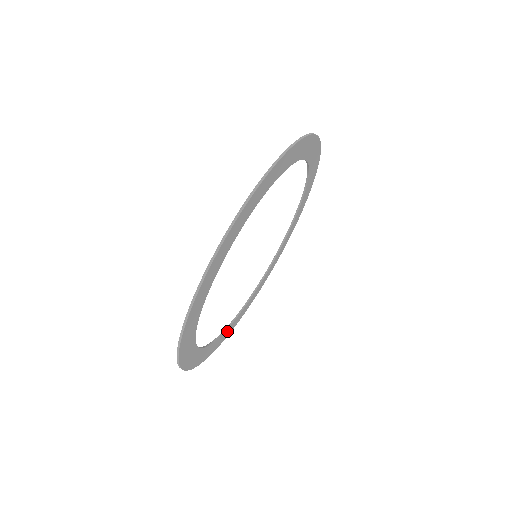
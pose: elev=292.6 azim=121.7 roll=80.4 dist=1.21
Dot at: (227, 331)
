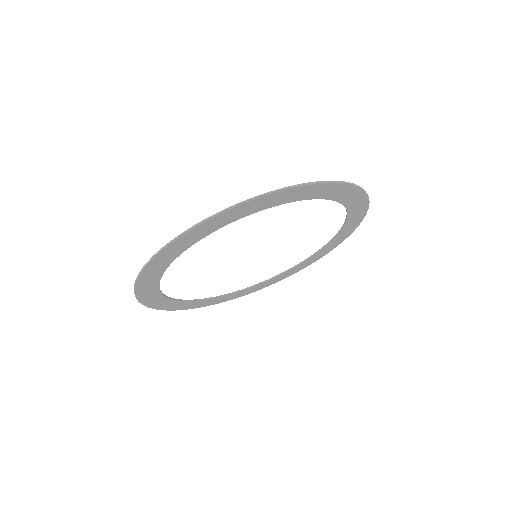
Dot at: (280, 277)
